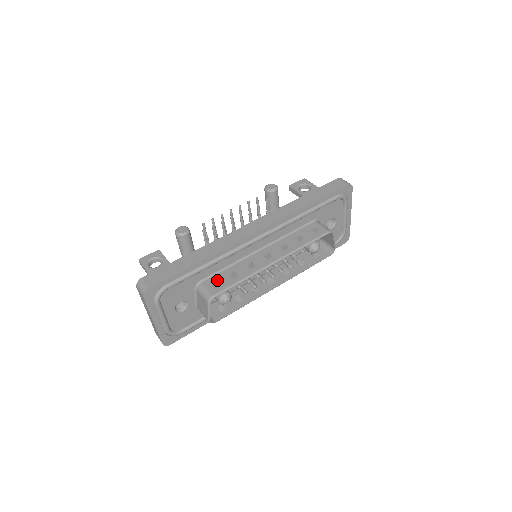
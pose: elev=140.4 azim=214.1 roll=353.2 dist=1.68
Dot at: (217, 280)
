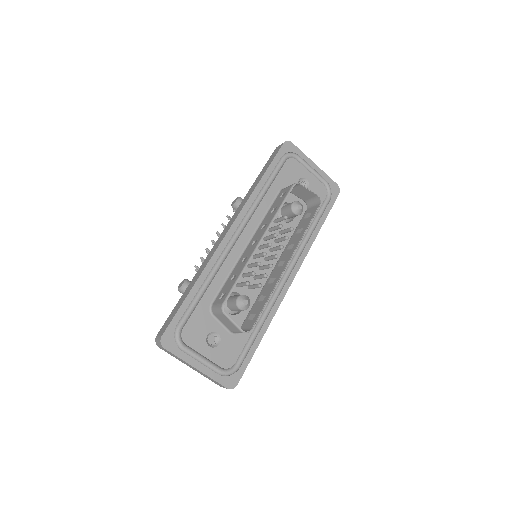
Dot at: (223, 292)
